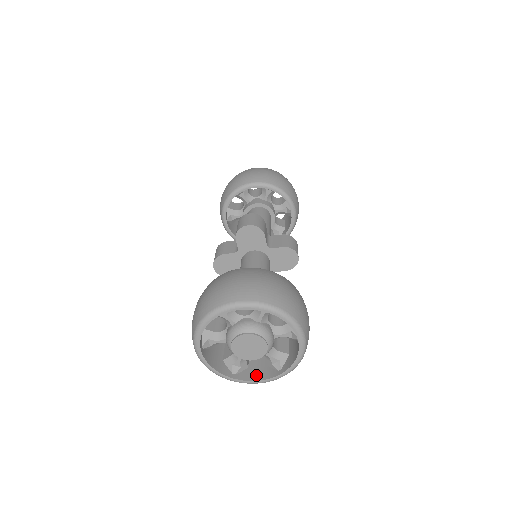
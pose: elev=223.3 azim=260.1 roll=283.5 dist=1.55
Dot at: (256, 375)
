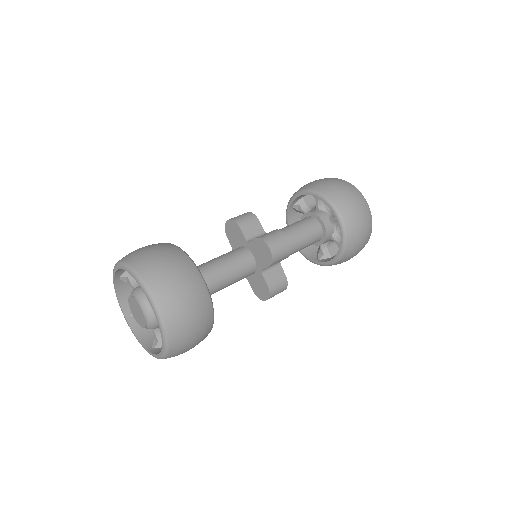
Dot at: occluded
